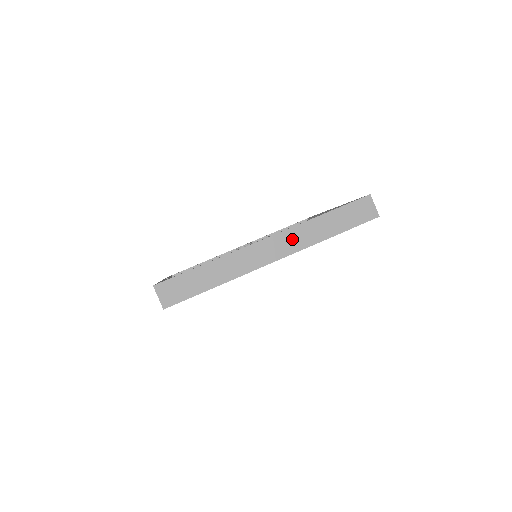
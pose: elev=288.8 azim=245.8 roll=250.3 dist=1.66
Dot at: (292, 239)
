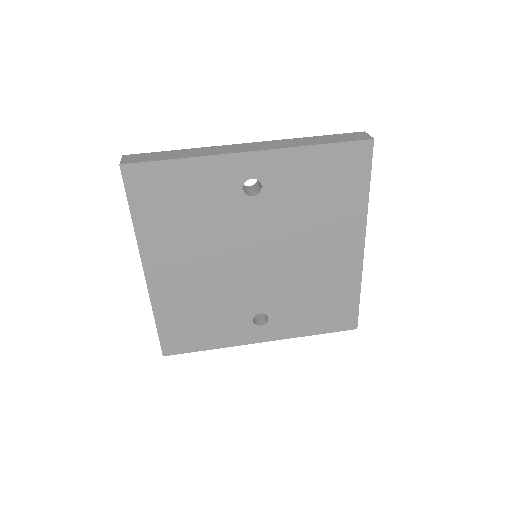
Dot at: (274, 144)
